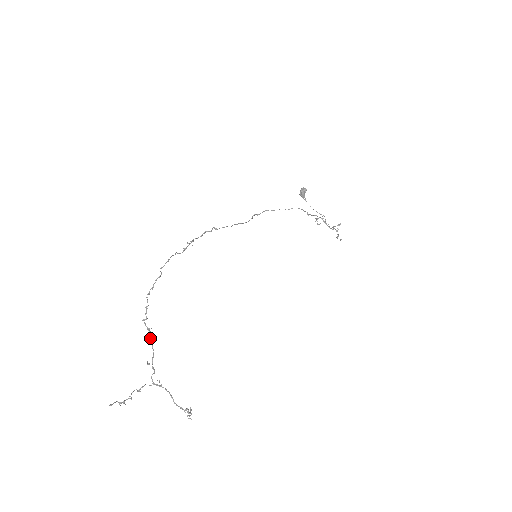
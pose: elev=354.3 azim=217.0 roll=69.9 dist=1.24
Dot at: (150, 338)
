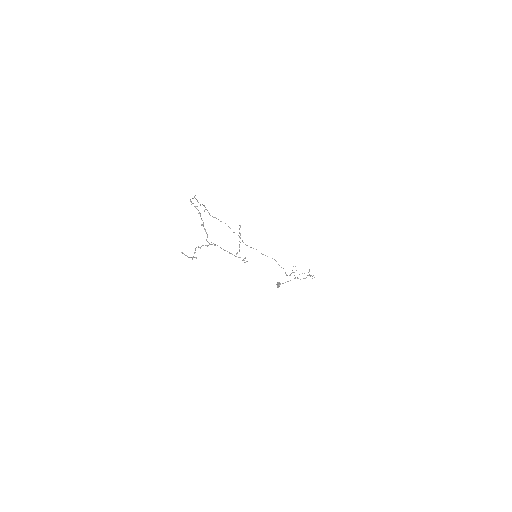
Dot at: (198, 213)
